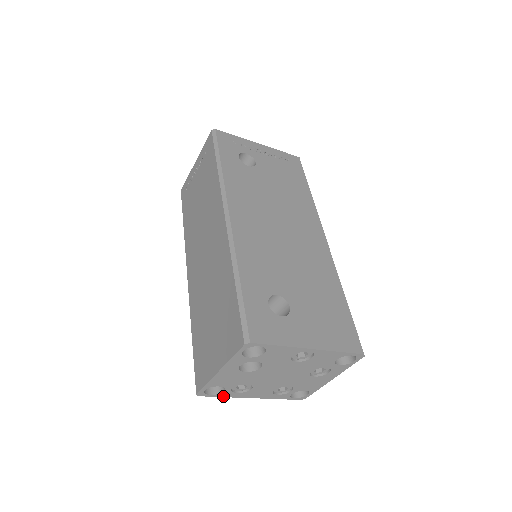
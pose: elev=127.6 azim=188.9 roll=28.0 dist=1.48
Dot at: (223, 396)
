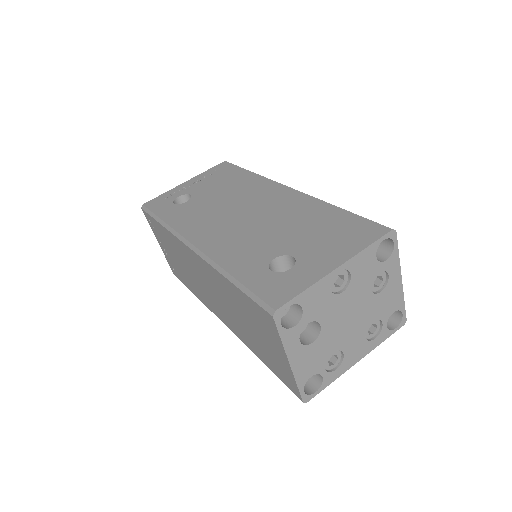
Dot at: (329, 383)
